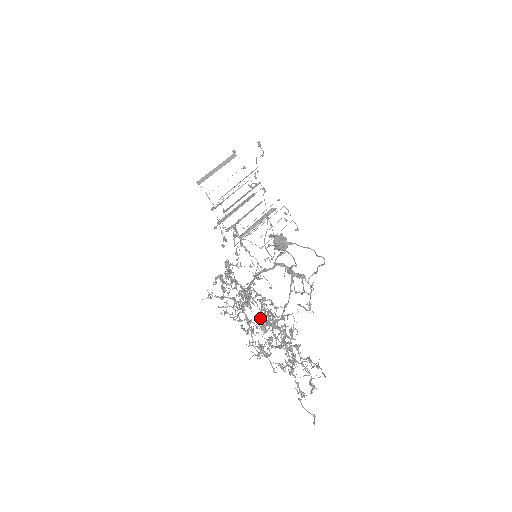
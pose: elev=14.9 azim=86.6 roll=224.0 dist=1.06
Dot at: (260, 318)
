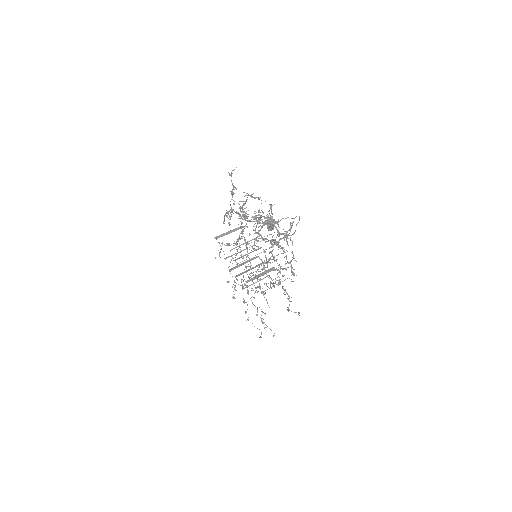
Dot at: (254, 230)
